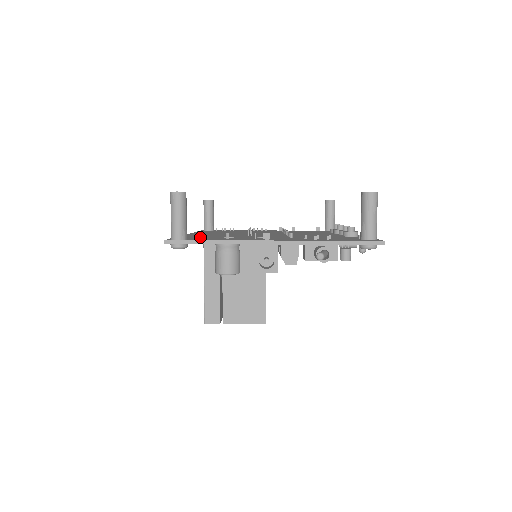
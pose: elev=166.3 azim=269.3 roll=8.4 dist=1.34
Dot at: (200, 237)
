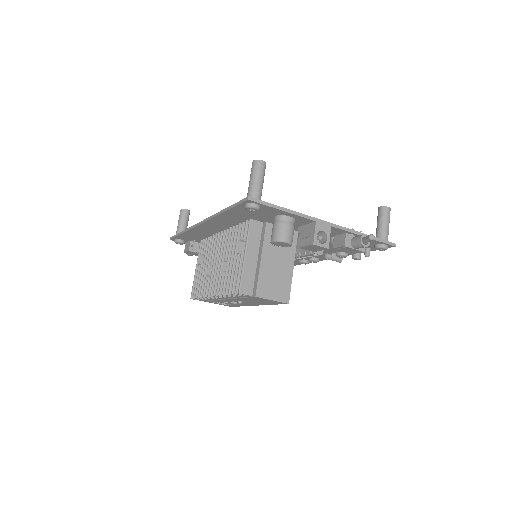
Dot at: occluded
